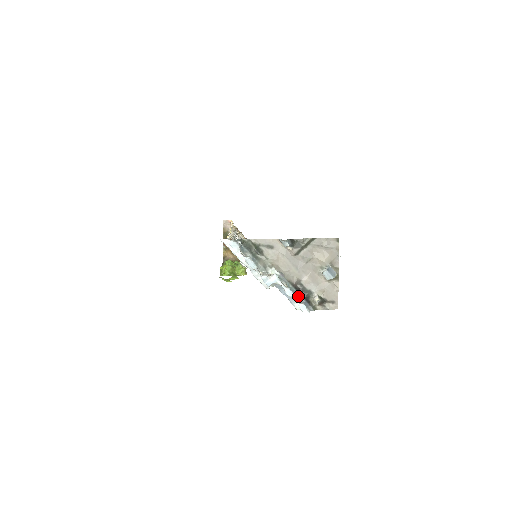
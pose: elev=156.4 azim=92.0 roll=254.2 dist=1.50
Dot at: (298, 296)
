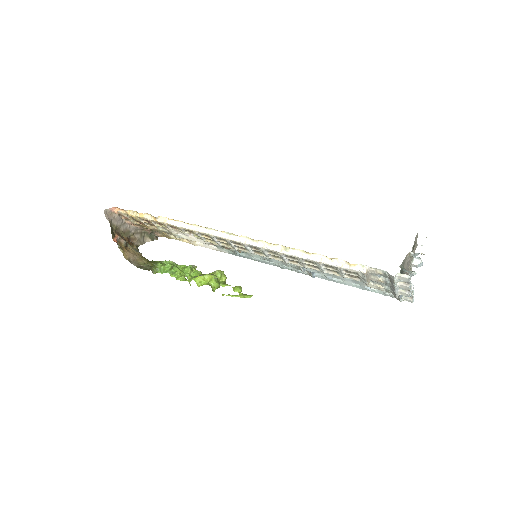
Dot at: occluded
